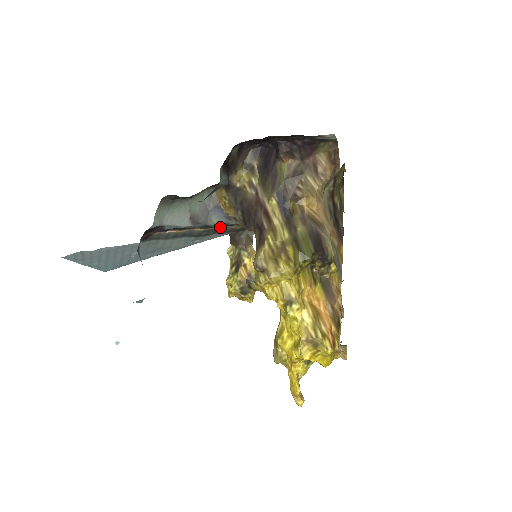
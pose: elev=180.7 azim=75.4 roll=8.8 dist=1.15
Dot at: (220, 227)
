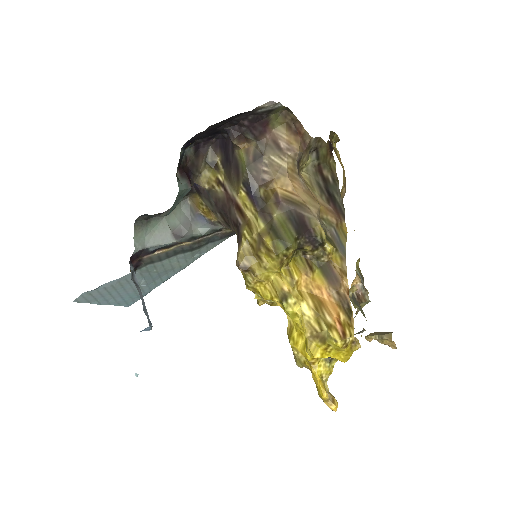
Dot at: (209, 235)
